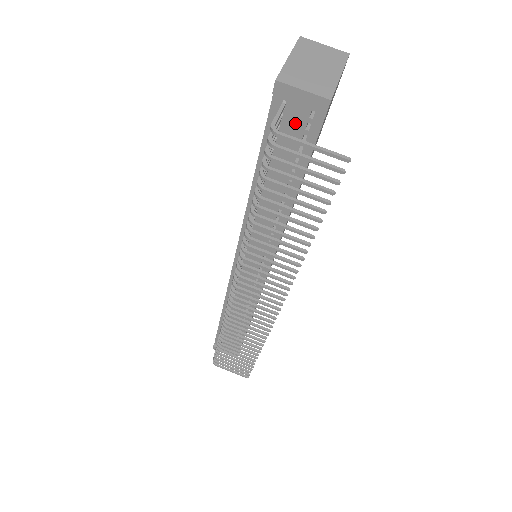
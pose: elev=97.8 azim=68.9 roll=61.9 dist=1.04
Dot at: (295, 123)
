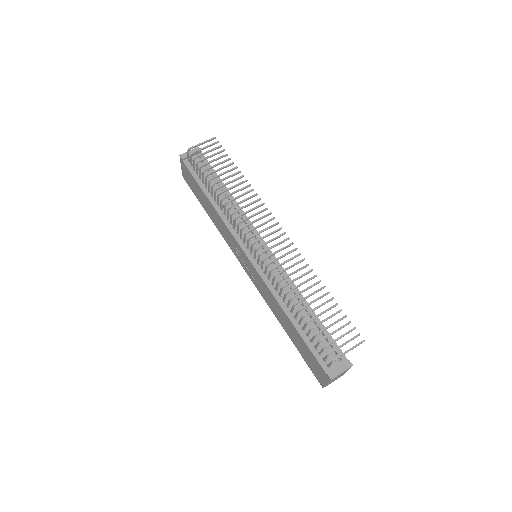
Dot at: (198, 164)
